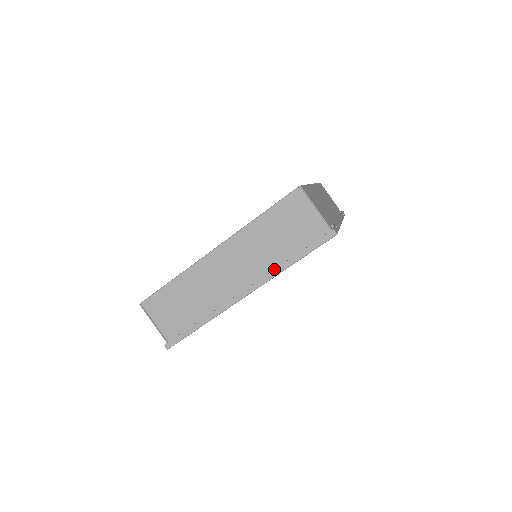
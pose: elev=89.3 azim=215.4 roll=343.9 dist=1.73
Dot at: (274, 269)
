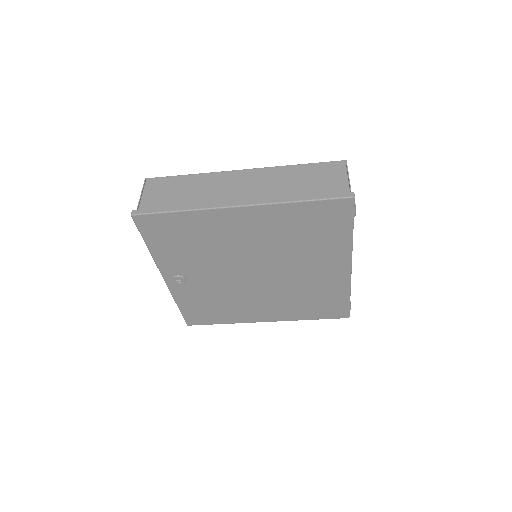
Dot at: (281, 198)
